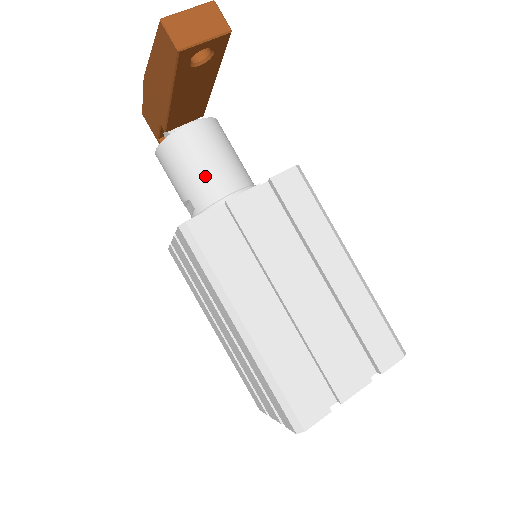
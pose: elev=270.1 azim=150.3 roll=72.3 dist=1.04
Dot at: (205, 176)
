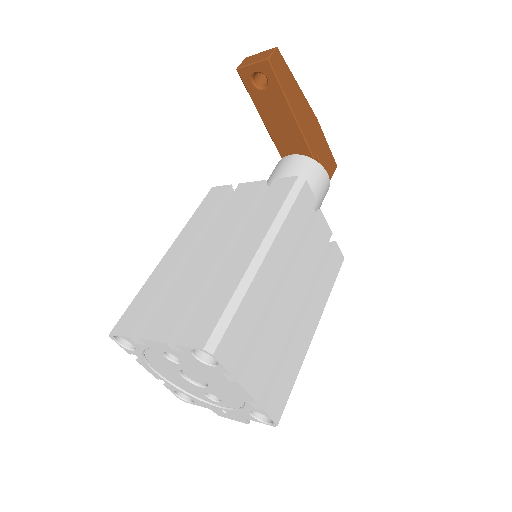
Dot at: (267, 184)
